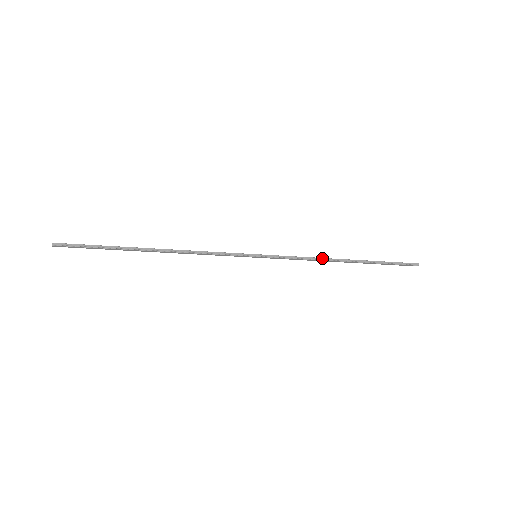
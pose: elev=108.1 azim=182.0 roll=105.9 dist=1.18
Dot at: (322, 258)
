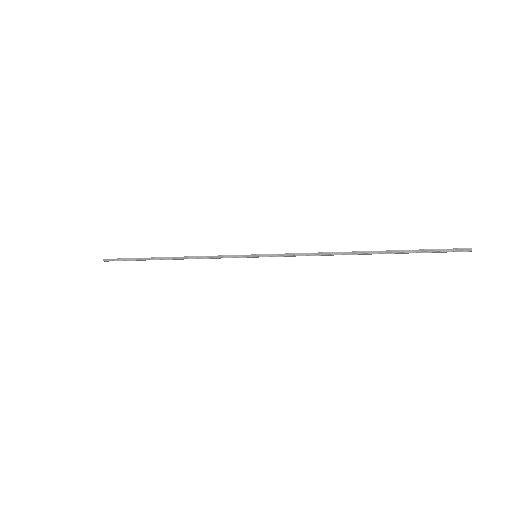
Dot at: (328, 252)
